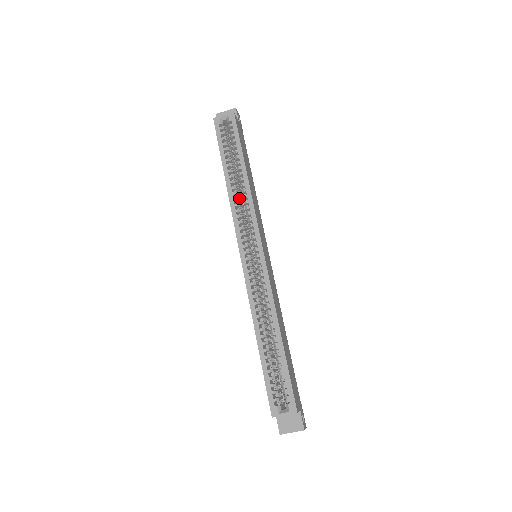
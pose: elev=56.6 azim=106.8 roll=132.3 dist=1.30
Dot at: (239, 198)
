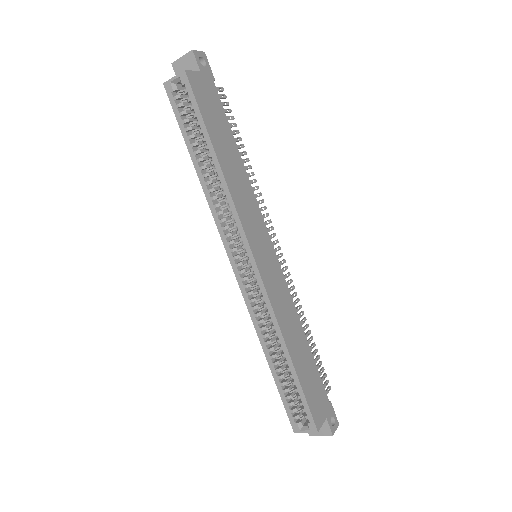
Dot at: (219, 193)
